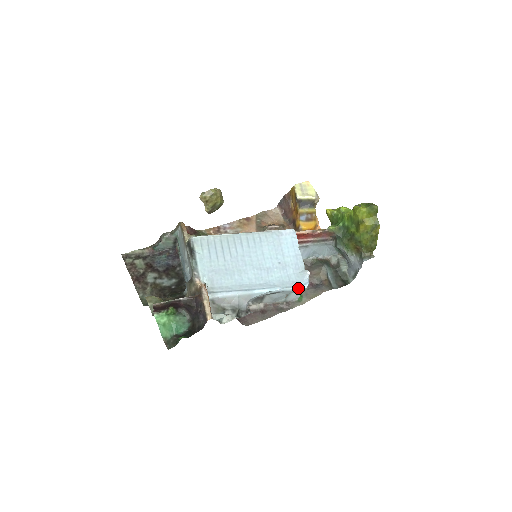
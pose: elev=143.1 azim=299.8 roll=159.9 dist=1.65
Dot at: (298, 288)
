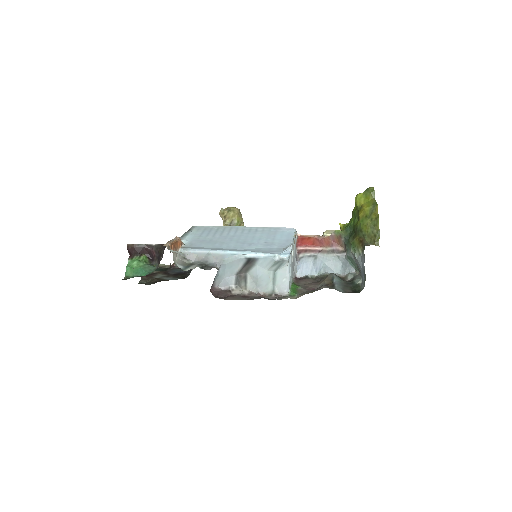
Dot at: (275, 255)
